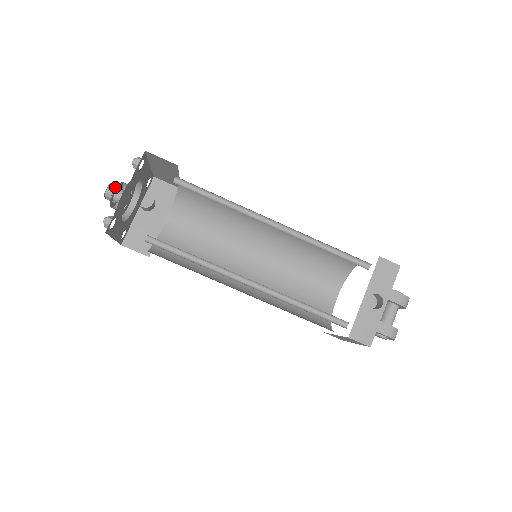
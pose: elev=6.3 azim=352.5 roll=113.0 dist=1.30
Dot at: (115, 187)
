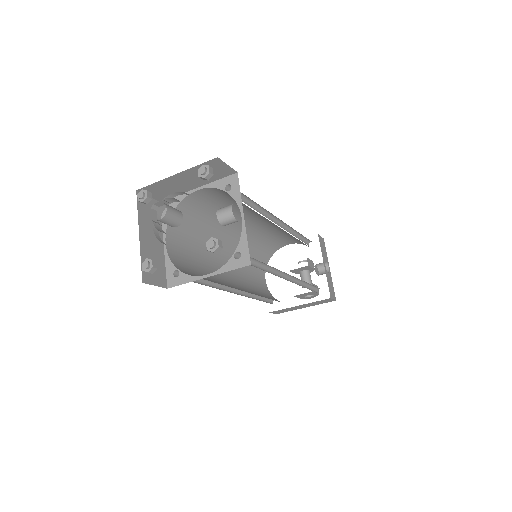
Dot at: occluded
